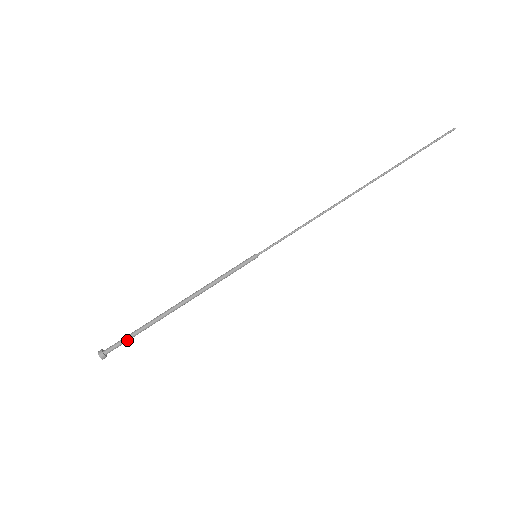
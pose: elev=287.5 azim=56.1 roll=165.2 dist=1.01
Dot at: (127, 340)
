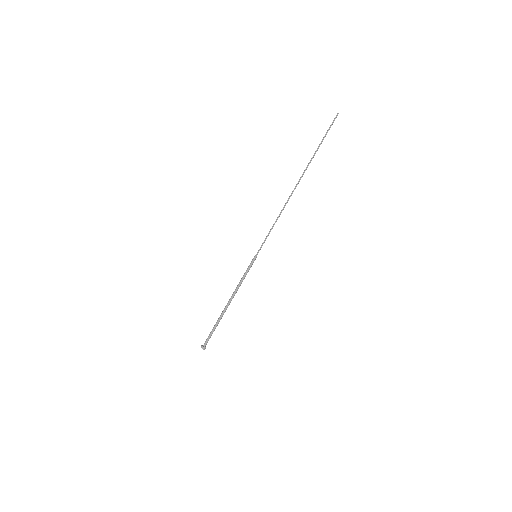
Dot at: (211, 334)
